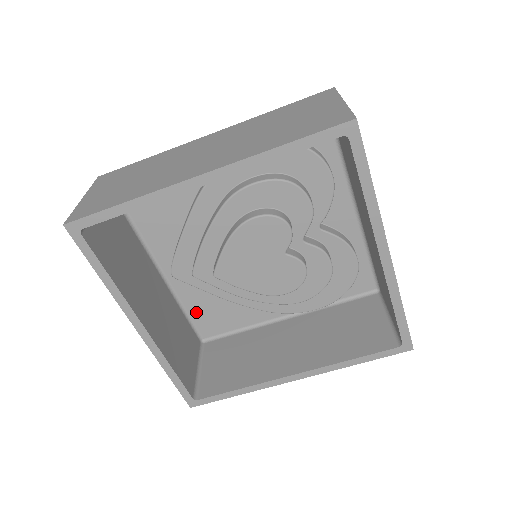
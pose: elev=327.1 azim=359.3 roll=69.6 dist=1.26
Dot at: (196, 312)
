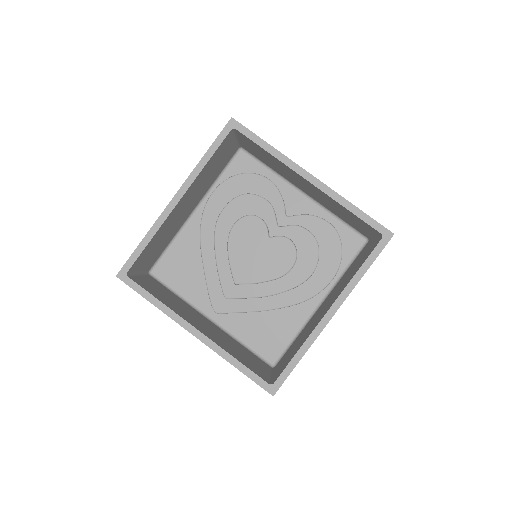
Dot at: (253, 341)
